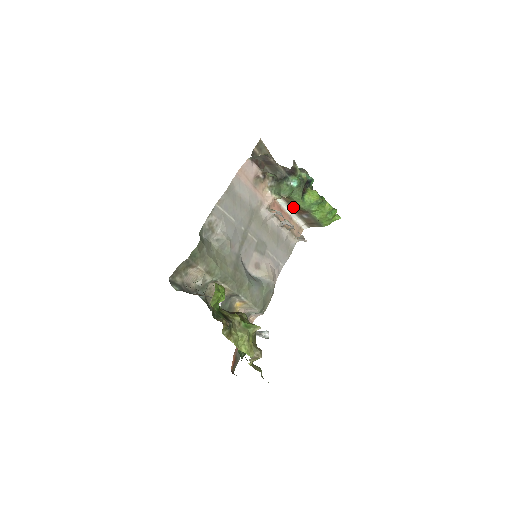
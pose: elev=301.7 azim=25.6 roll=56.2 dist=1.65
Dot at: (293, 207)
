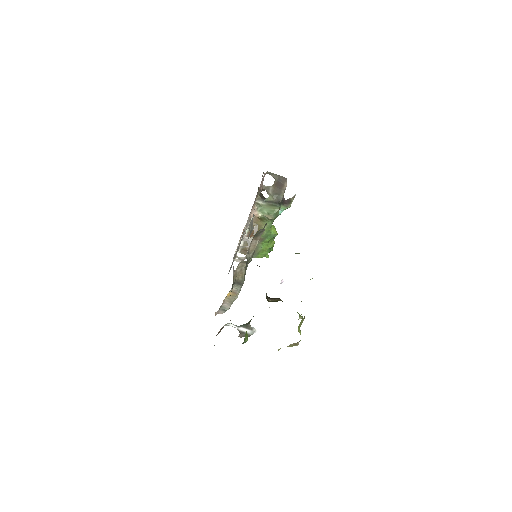
Dot at: occluded
